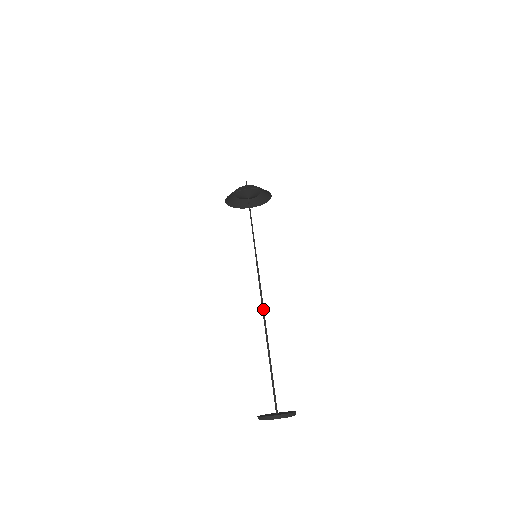
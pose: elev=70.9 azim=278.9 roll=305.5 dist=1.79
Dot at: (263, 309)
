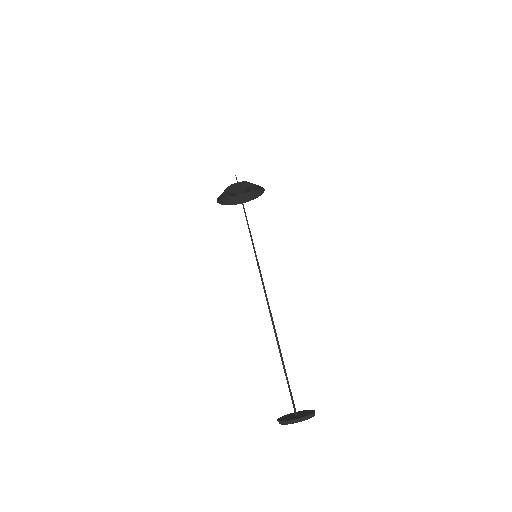
Dot at: (269, 311)
